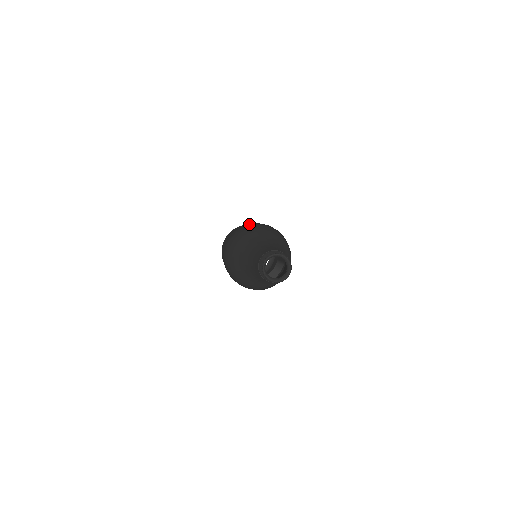
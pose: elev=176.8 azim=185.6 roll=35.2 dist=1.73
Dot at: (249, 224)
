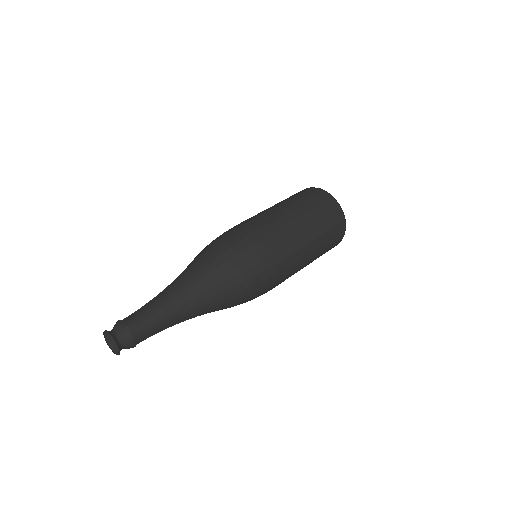
Dot at: occluded
